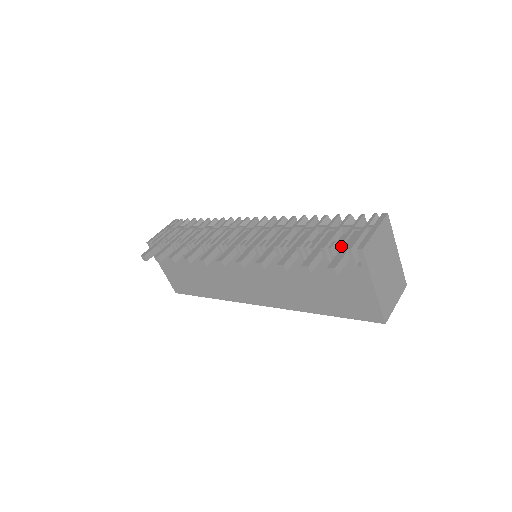
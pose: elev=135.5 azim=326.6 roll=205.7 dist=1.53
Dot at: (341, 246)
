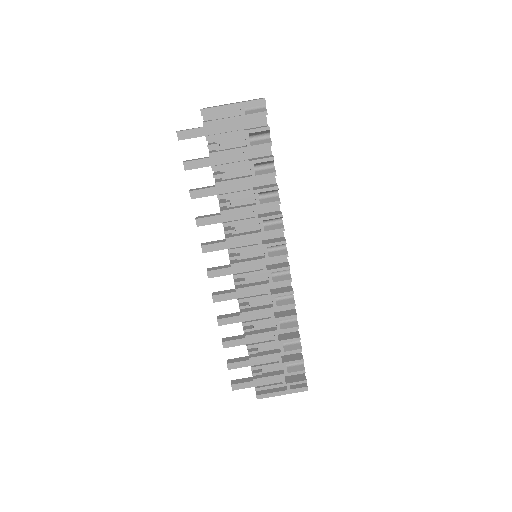
Dot at: (258, 381)
